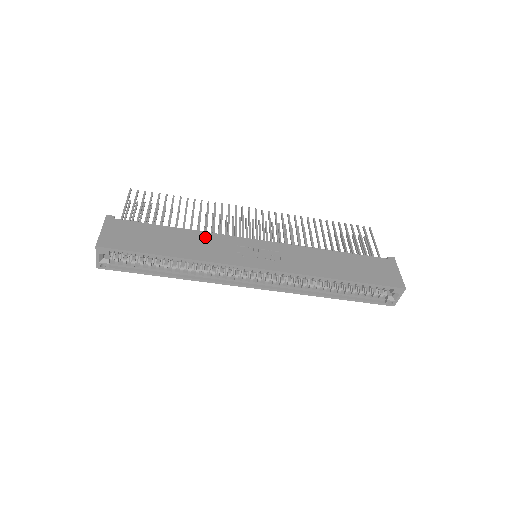
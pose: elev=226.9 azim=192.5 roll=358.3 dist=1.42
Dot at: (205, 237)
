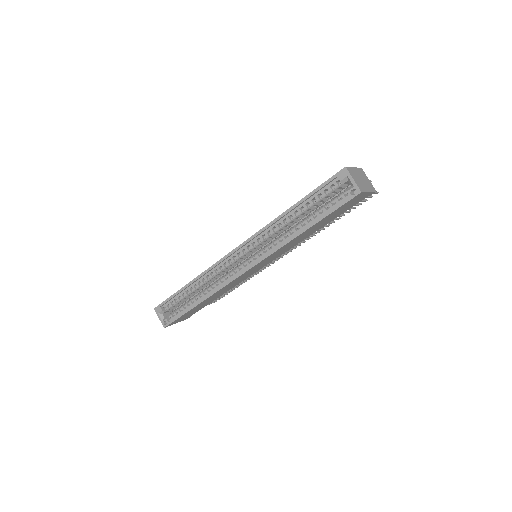
Dot at: occluded
